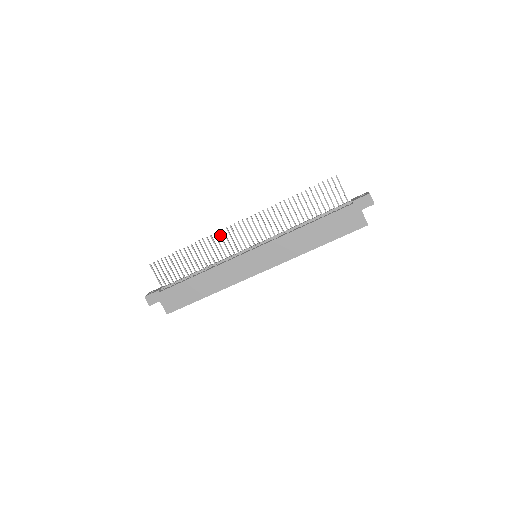
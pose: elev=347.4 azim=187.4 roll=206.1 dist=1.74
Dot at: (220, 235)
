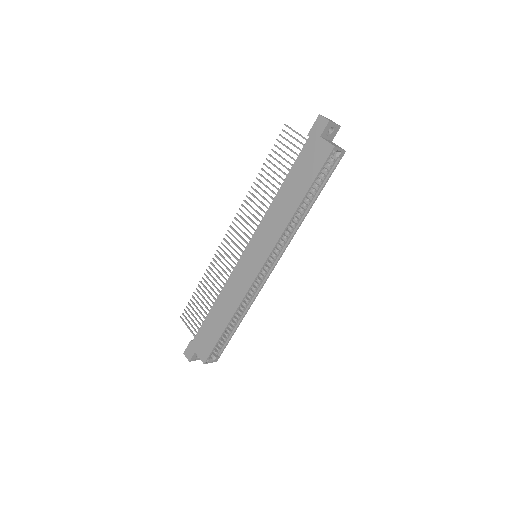
Dot at: (219, 253)
